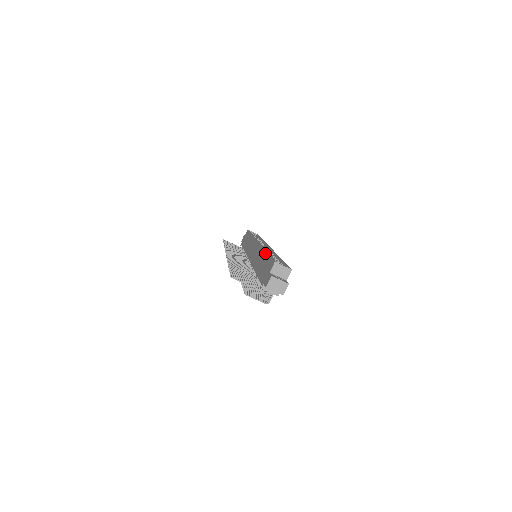
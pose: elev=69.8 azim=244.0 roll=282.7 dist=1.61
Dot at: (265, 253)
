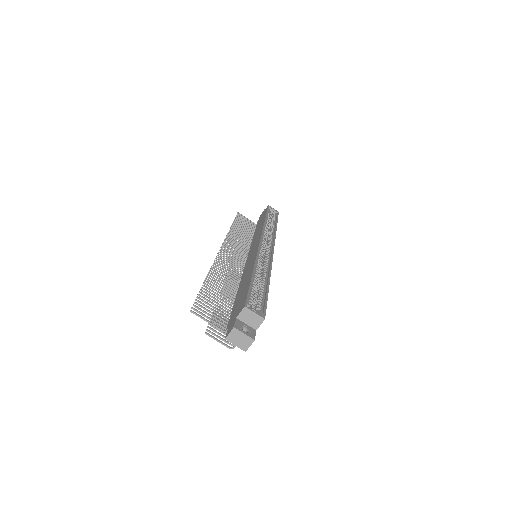
Dot at: (251, 274)
